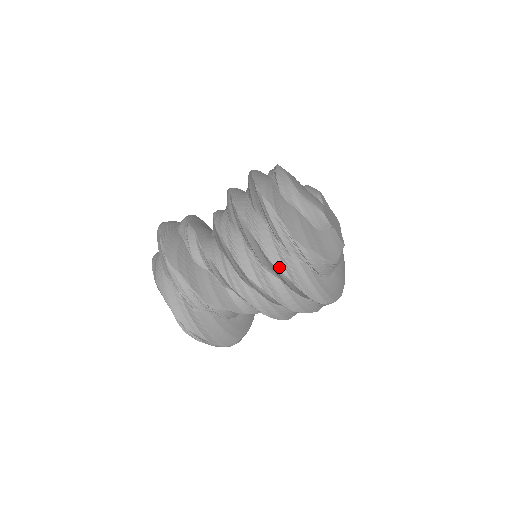
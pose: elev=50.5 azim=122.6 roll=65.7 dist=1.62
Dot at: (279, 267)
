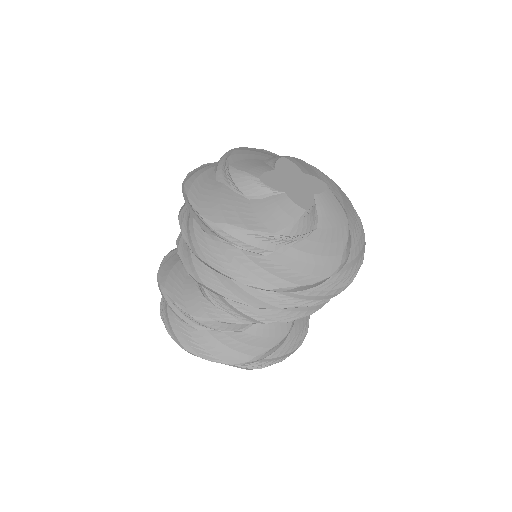
Dot at: (197, 254)
